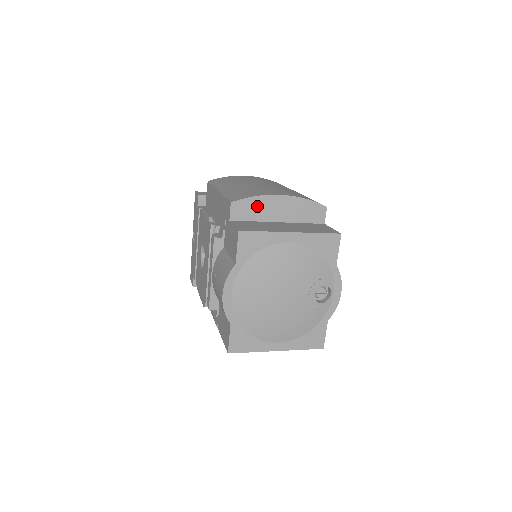
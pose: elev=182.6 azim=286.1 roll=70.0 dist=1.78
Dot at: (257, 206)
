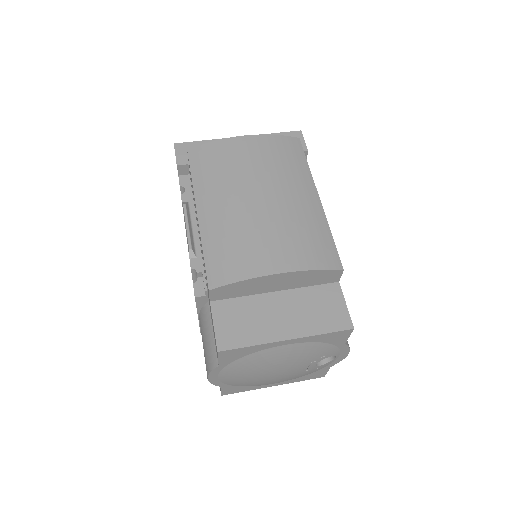
Dot at: (245, 286)
